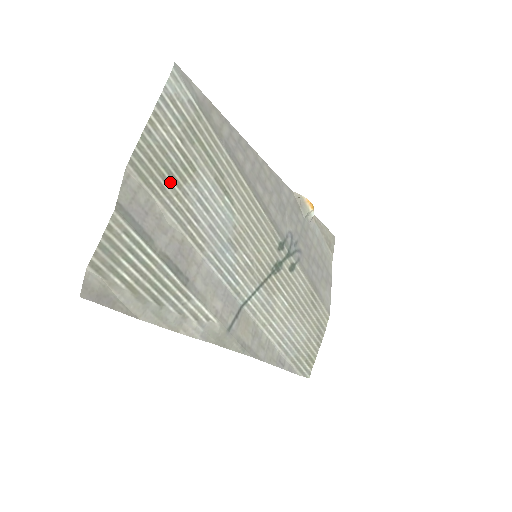
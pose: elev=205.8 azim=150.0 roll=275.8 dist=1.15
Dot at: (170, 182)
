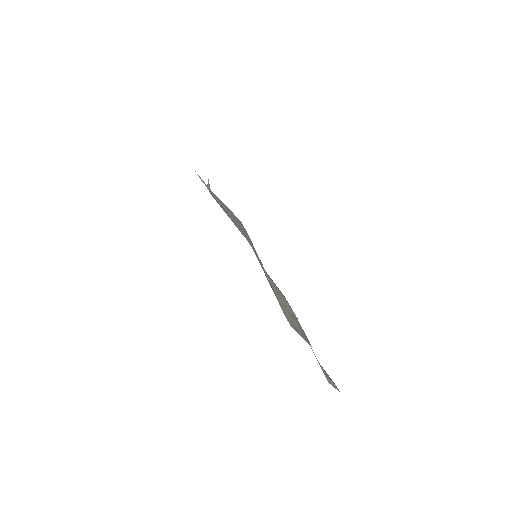
Dot at: occluded
